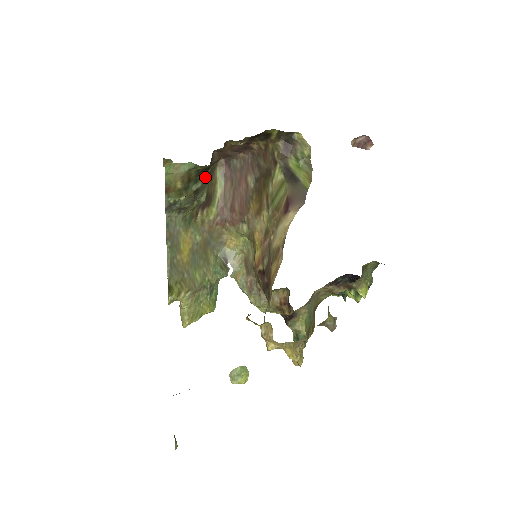
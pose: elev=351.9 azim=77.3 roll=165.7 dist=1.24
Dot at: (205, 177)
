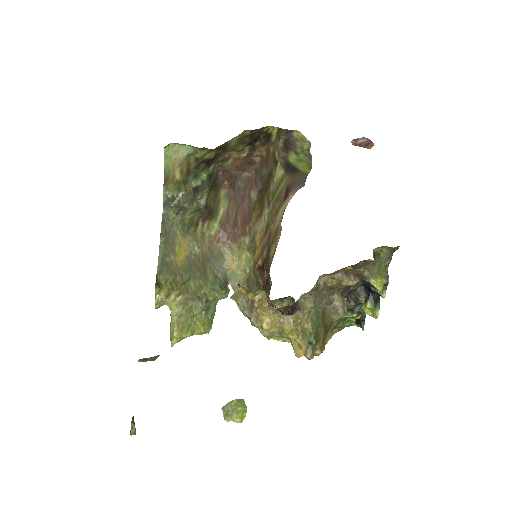
Dot at: (205, 176)
